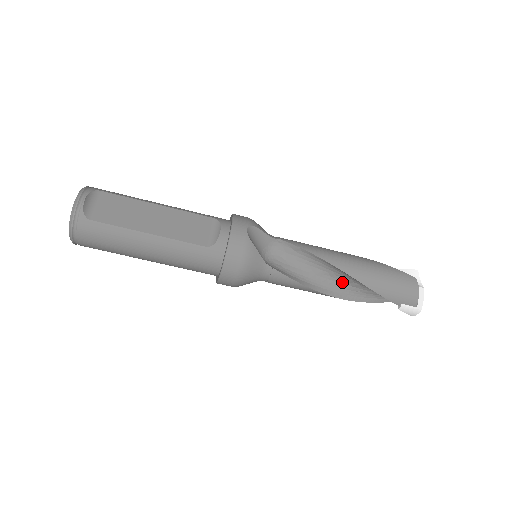
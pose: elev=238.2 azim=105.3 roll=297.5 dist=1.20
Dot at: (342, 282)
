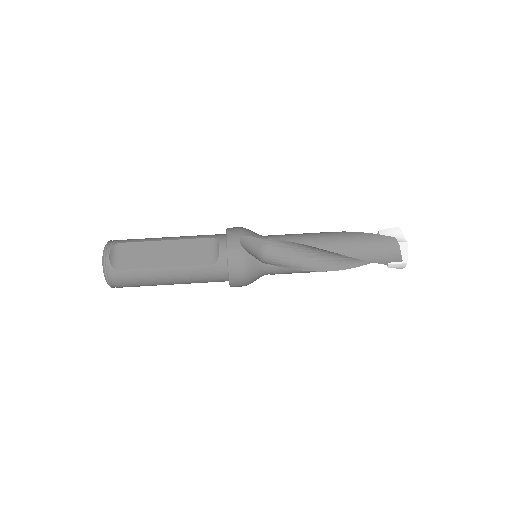
Dot at: (333, 257)
